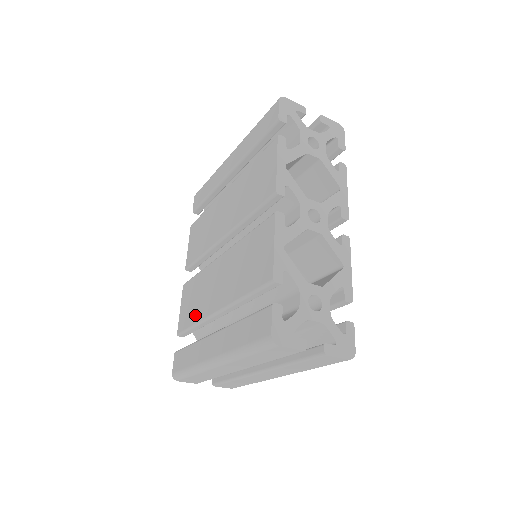
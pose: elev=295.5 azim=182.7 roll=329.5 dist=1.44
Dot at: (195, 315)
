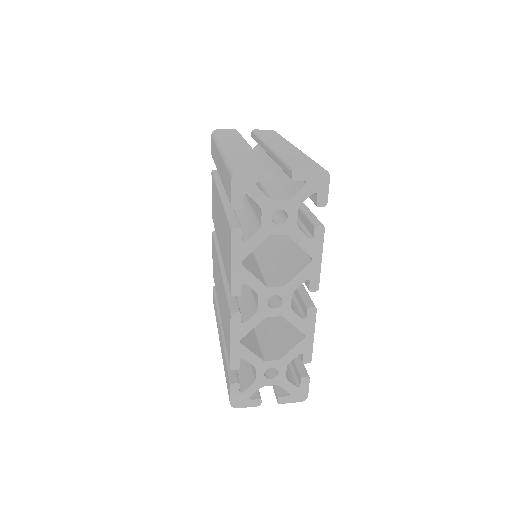
Dot at: occluded
